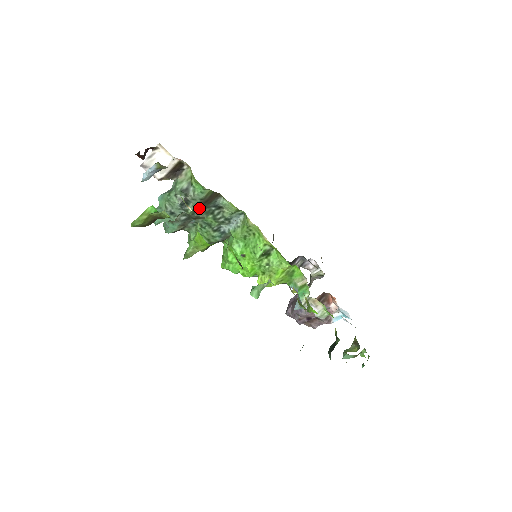
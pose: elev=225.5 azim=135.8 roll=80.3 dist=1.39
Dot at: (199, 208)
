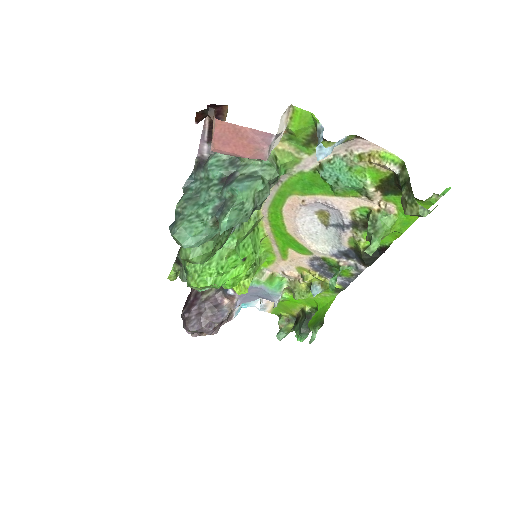
Dot at: occluded
